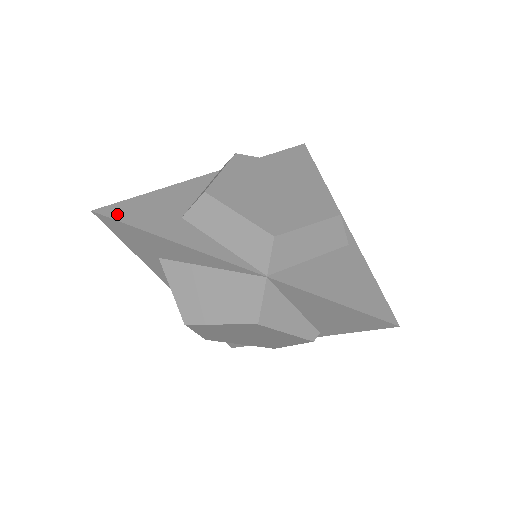
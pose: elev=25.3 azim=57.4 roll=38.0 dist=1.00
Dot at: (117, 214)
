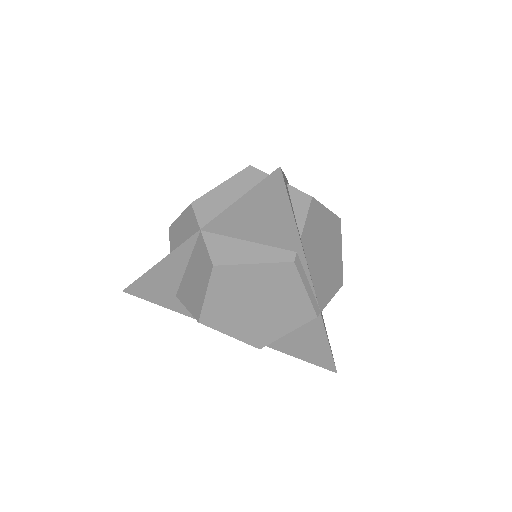
Dot at: occluded
